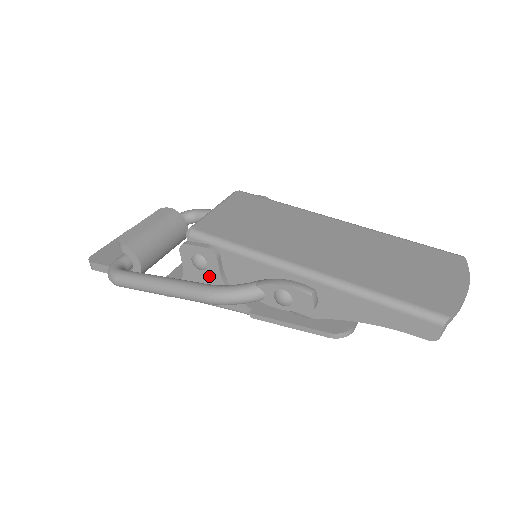
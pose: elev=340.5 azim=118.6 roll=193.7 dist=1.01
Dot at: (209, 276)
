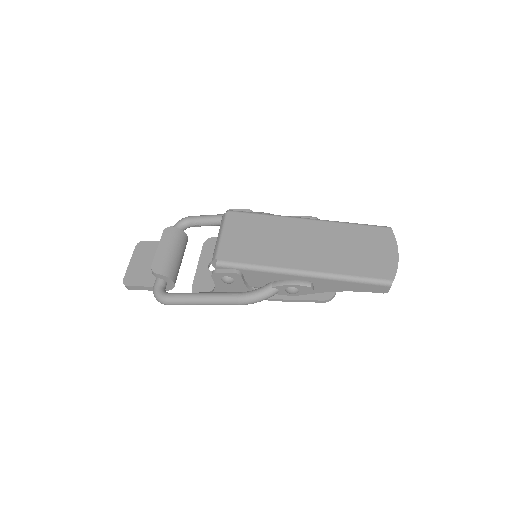
Dot at: (236, 286)
